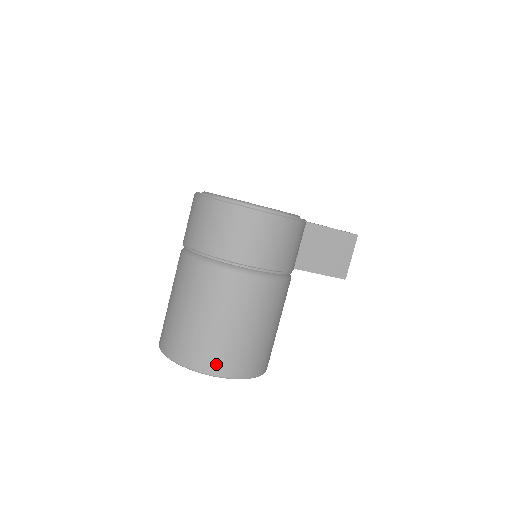
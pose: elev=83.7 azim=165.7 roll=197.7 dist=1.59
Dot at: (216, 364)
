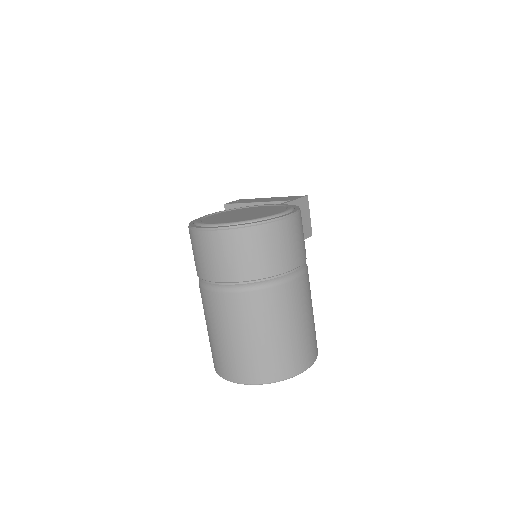
Dot at: (302, 361)
